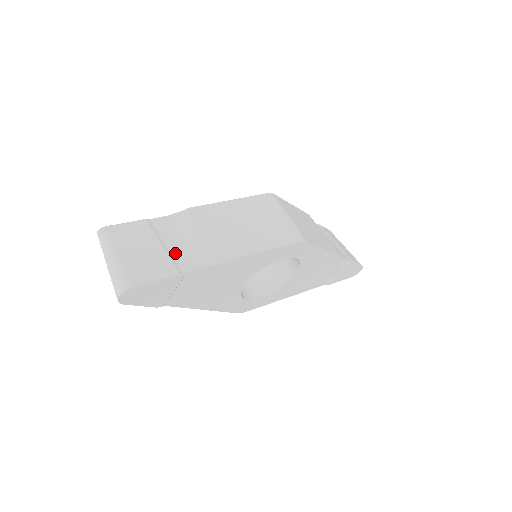
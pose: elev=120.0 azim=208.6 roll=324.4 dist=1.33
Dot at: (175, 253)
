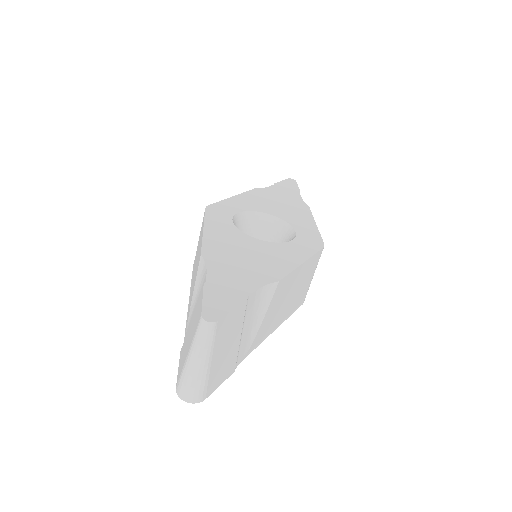
Dot at: (243, 343)
